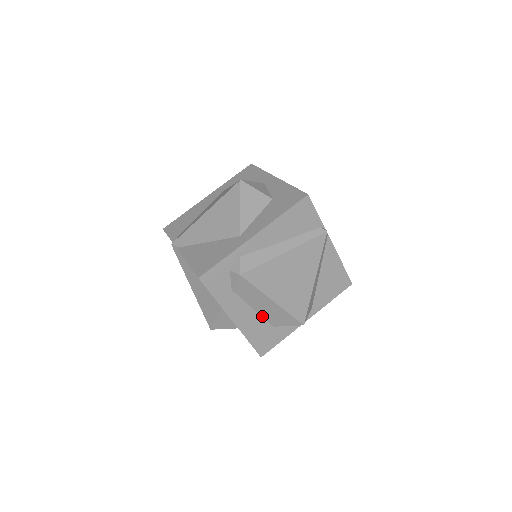
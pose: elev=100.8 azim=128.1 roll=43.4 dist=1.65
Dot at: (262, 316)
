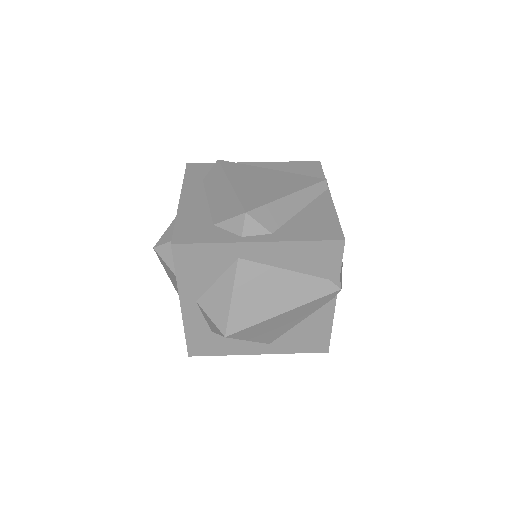
Dot at: (210, 210)
